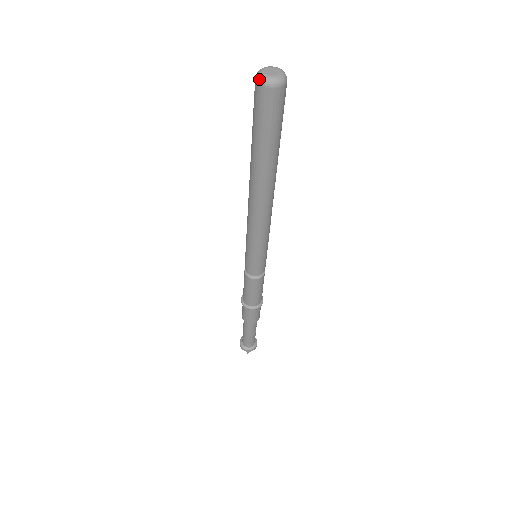
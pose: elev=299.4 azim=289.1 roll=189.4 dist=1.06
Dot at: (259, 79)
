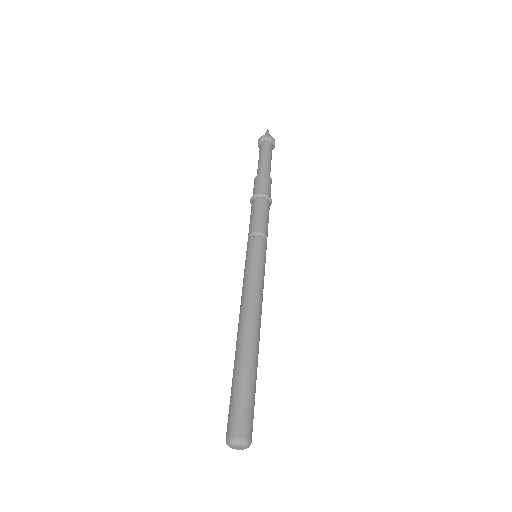
Dot at: occluded
